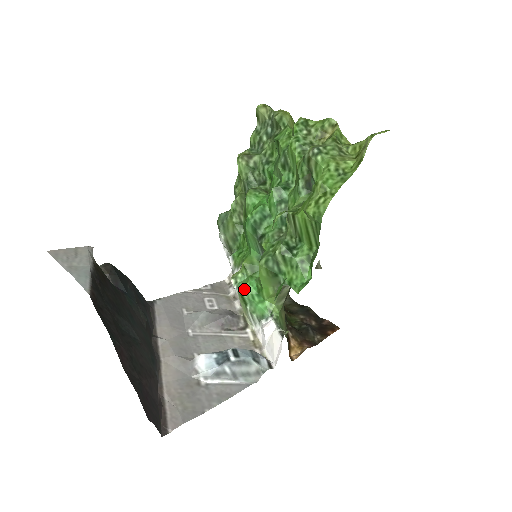
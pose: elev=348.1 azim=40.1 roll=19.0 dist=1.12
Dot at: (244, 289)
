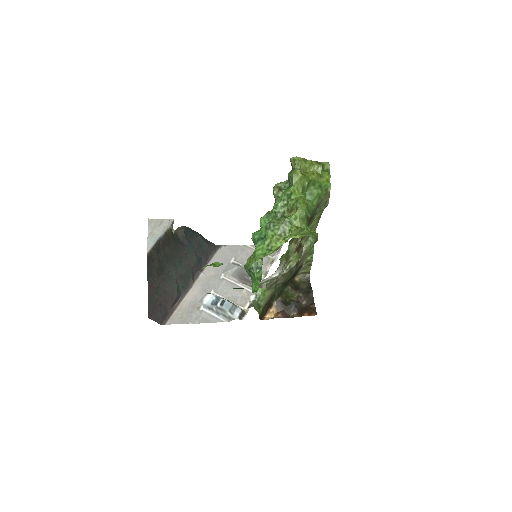
Dot at: occluded
